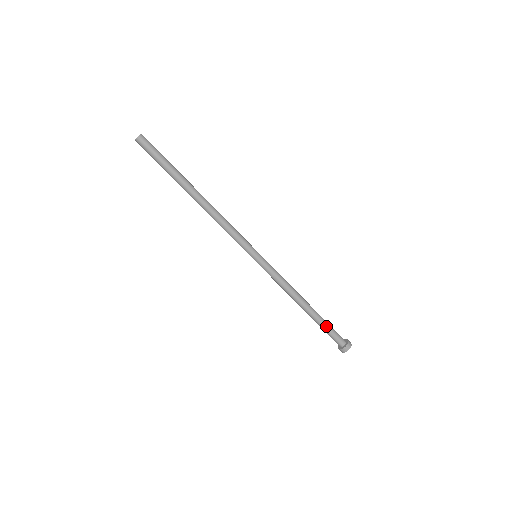
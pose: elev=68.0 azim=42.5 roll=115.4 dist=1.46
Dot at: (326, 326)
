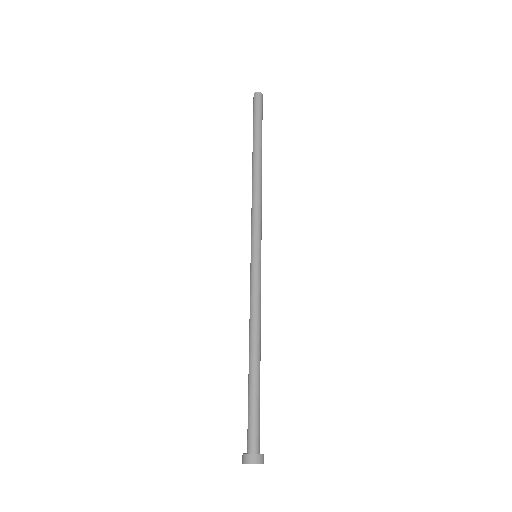
Dot at: occluded
